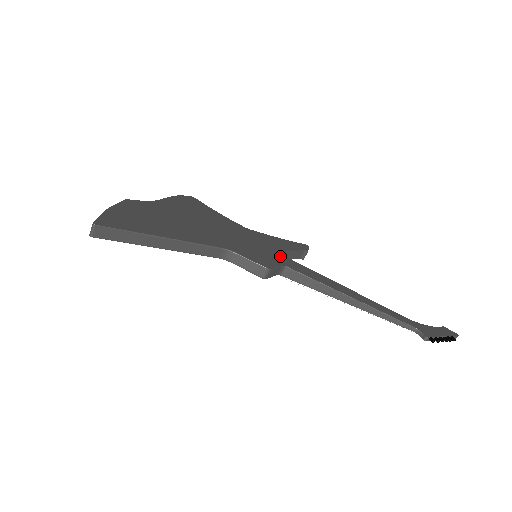
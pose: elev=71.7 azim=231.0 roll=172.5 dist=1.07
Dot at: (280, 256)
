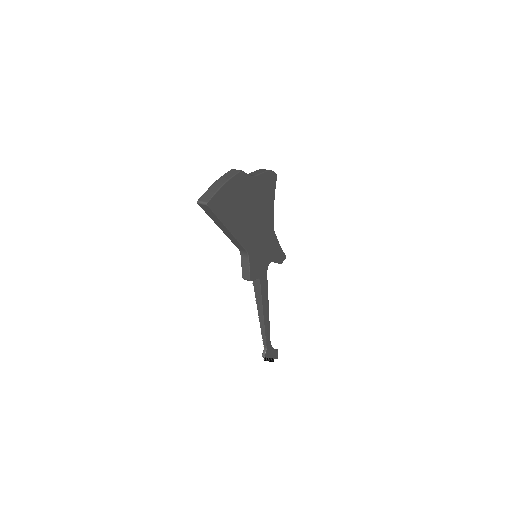
Dot at: (265, 267)
